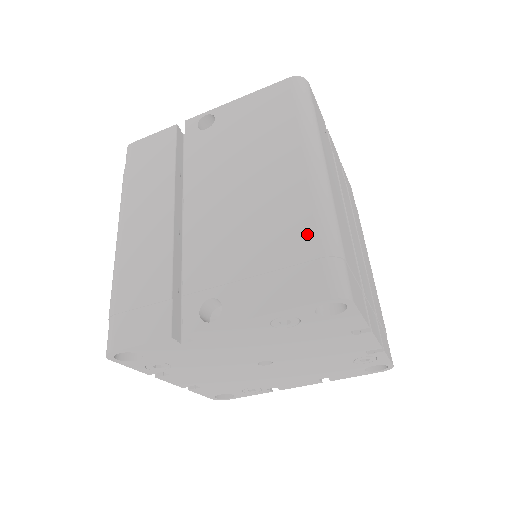
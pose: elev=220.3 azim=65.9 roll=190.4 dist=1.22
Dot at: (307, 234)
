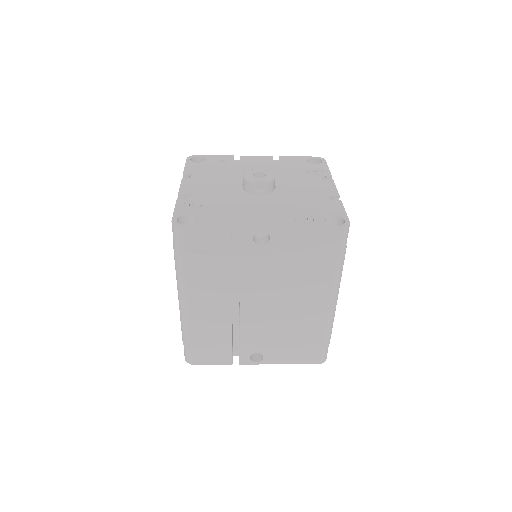
Dot at: (318, 338)
